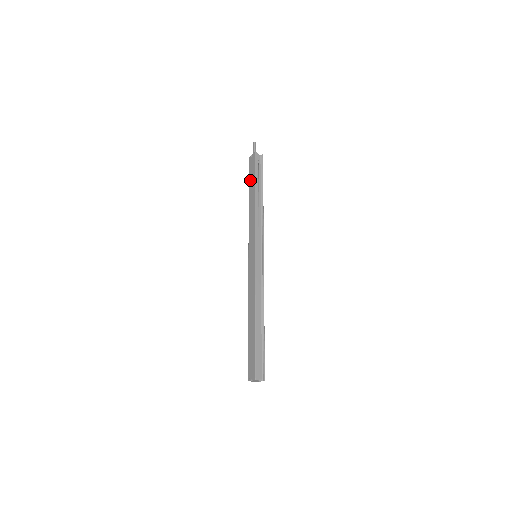
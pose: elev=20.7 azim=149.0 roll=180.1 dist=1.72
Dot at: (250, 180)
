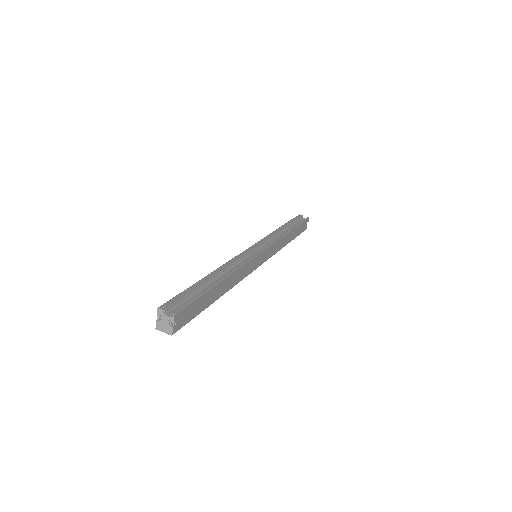
Dot at: occluded
